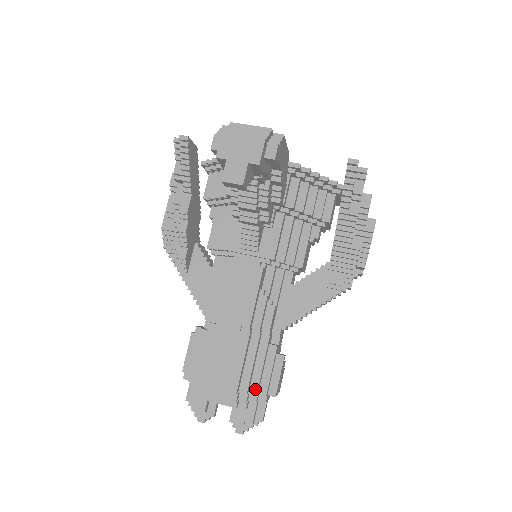
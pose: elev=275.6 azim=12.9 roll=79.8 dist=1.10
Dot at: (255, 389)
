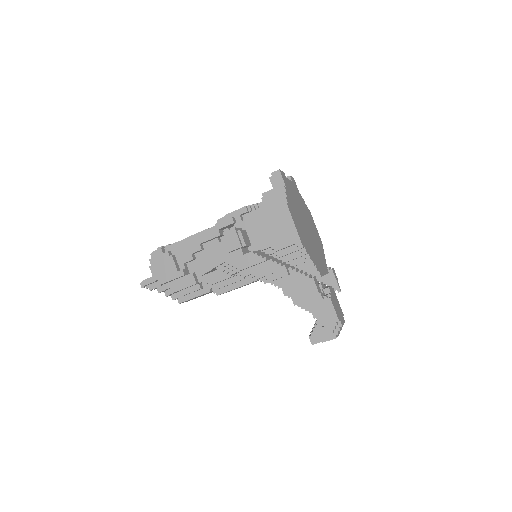
Dot at: occluded
